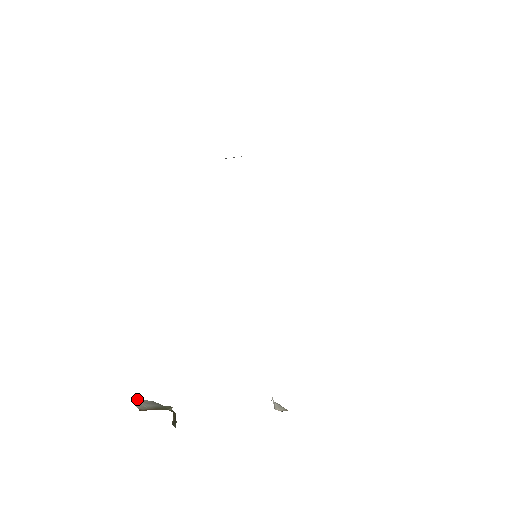
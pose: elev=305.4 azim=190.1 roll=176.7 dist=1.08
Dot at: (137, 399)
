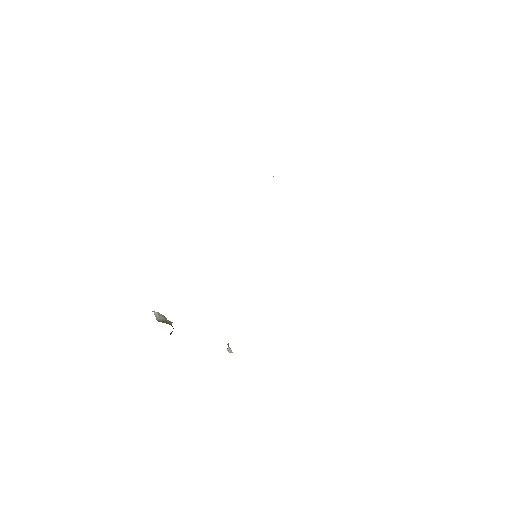
Dot at: (156, 312)
